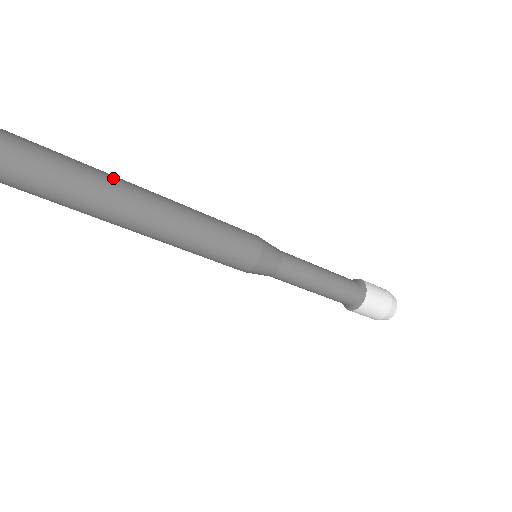
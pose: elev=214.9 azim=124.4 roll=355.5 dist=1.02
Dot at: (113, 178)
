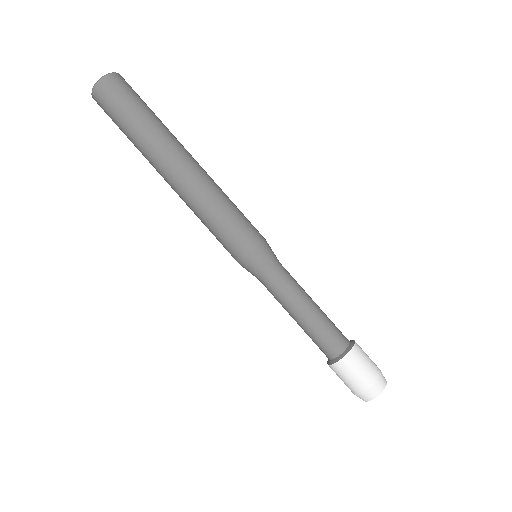
Dot at: (169, 134)
